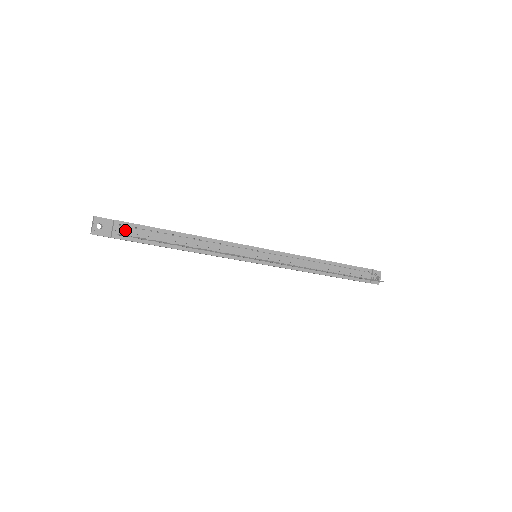
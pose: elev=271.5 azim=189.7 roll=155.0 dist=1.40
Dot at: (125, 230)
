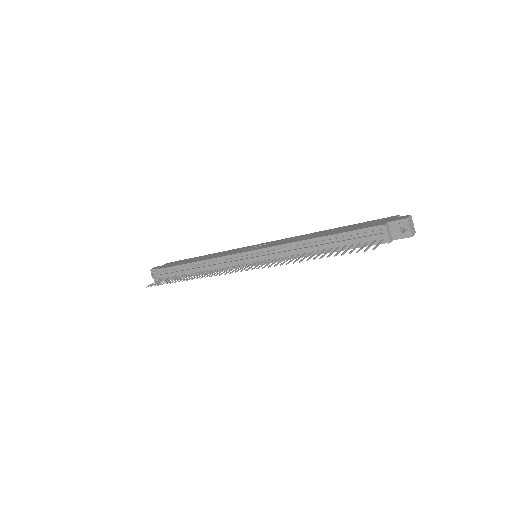
Dot at: (162, 275)
